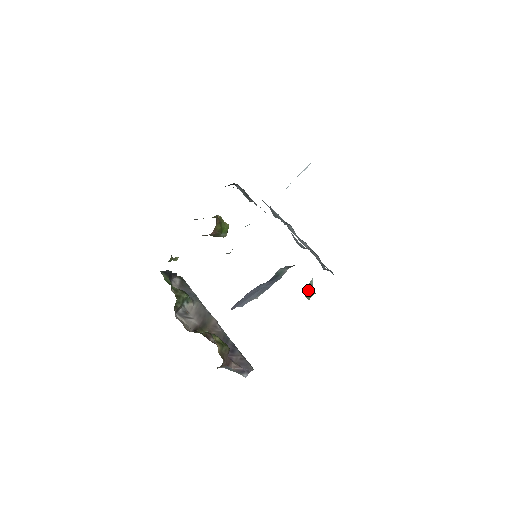
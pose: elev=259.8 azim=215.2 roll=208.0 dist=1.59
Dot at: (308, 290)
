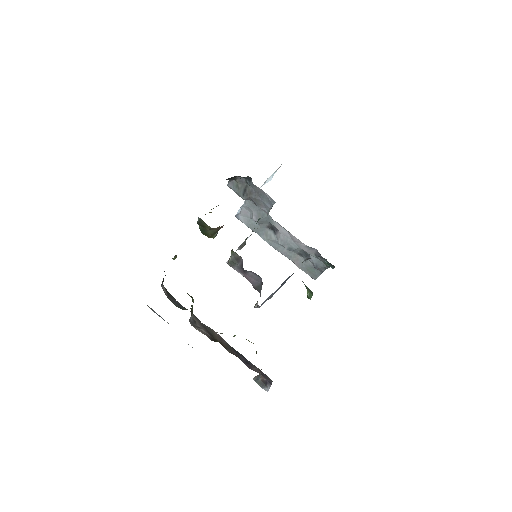
Dot at: (308, 289)
